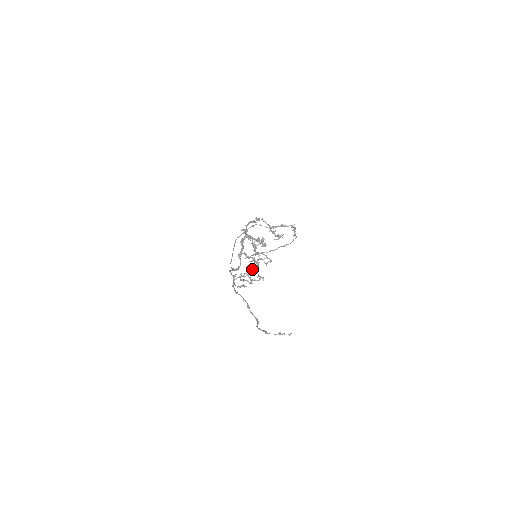
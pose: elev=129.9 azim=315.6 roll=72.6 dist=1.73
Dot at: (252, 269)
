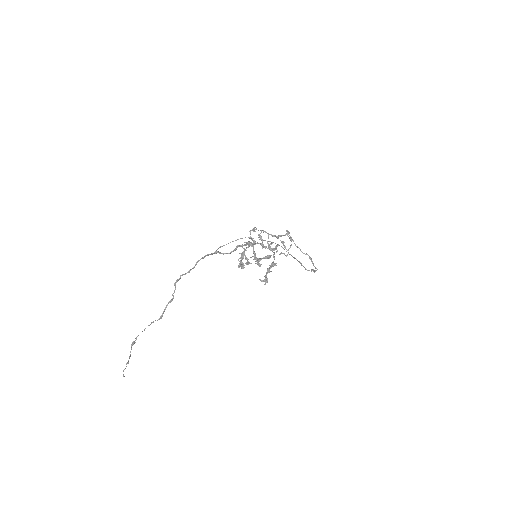
Dot at: (280, 236)
